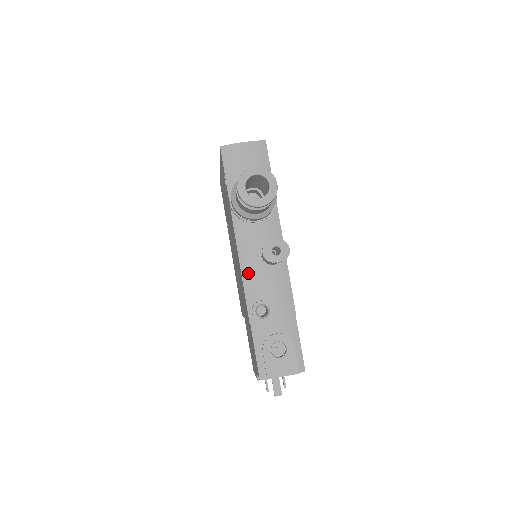
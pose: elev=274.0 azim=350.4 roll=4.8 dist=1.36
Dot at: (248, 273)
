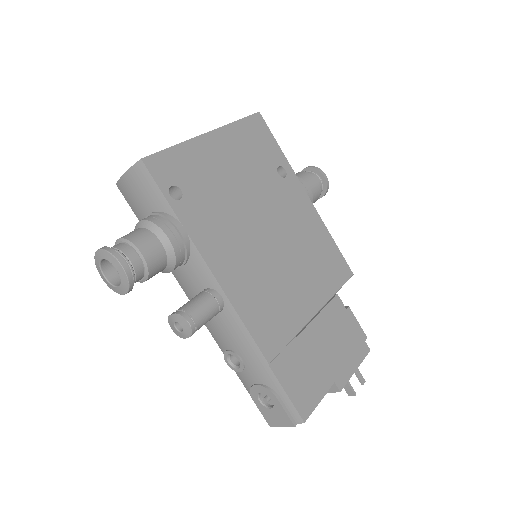
Dot at: occluded
